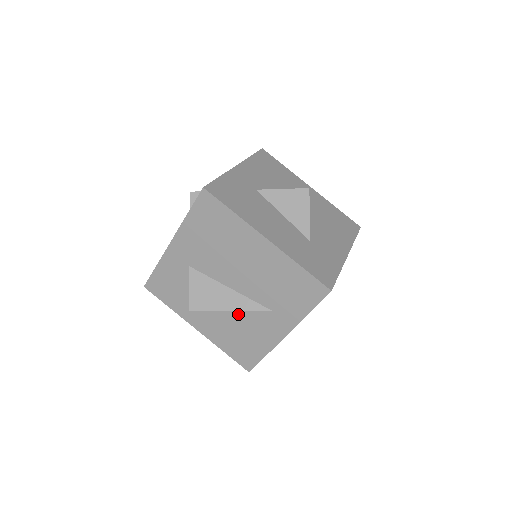
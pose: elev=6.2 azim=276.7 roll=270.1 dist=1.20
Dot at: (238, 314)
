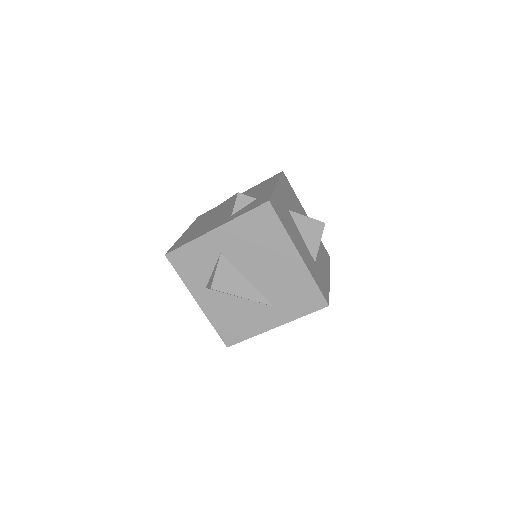
Dot at: (244, 301)
